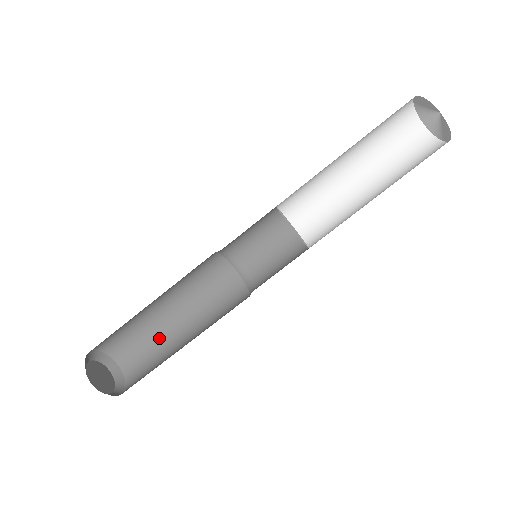
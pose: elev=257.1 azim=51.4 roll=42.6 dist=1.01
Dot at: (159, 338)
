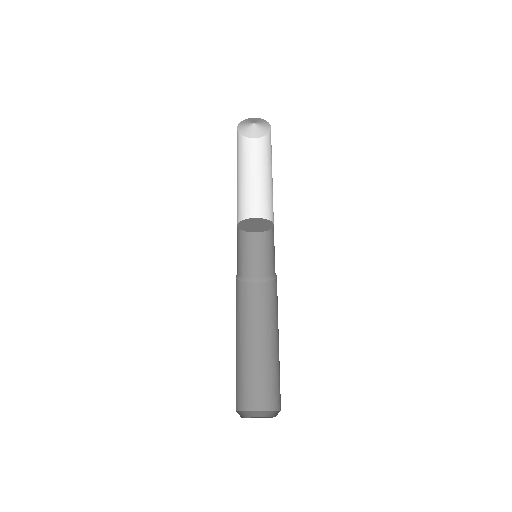
Dot at: (265, 365)
